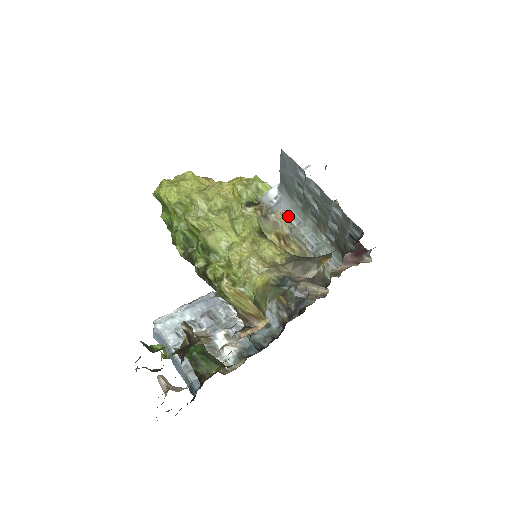
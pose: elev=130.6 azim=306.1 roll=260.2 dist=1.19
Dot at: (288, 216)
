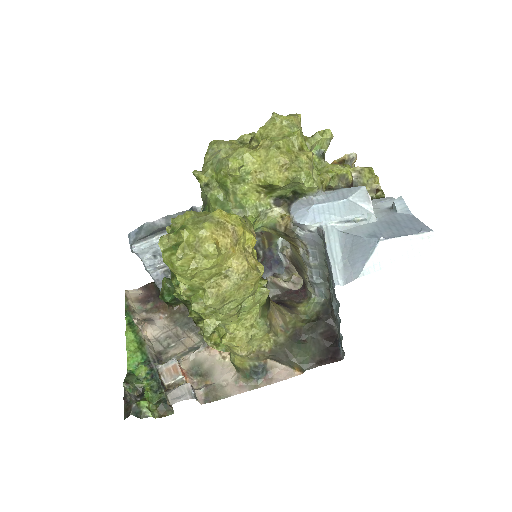
Dot at: (309, 250)
